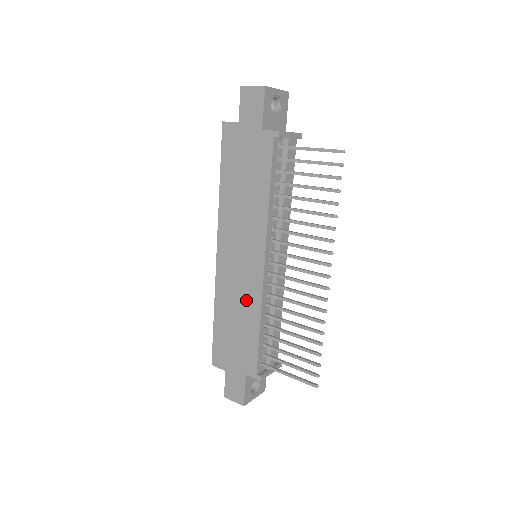
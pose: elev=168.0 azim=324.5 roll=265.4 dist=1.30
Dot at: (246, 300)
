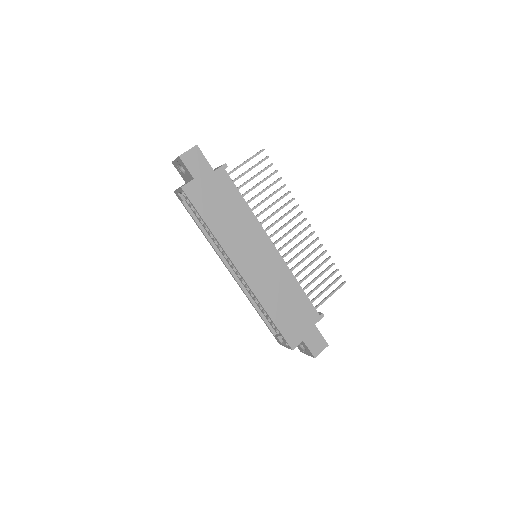
Dot at: (281, 280)
